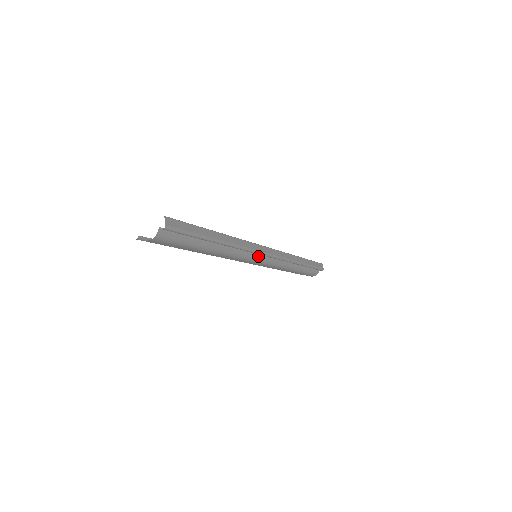
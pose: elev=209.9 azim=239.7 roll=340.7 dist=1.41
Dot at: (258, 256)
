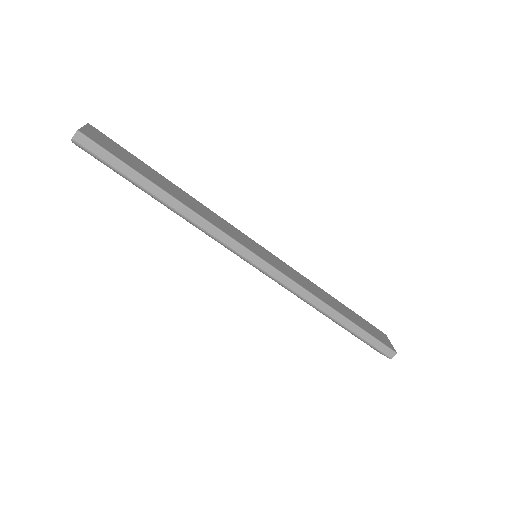
Dot at: occluded
